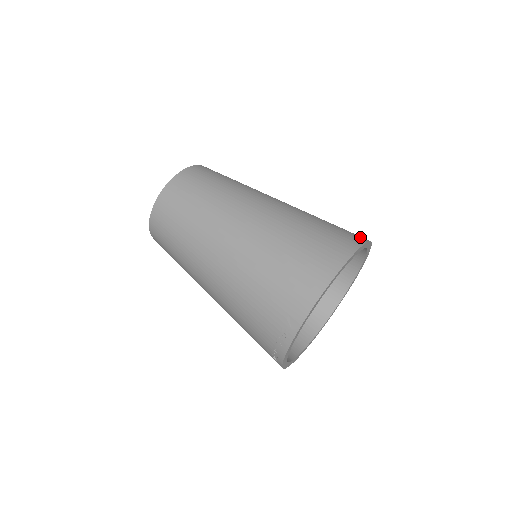
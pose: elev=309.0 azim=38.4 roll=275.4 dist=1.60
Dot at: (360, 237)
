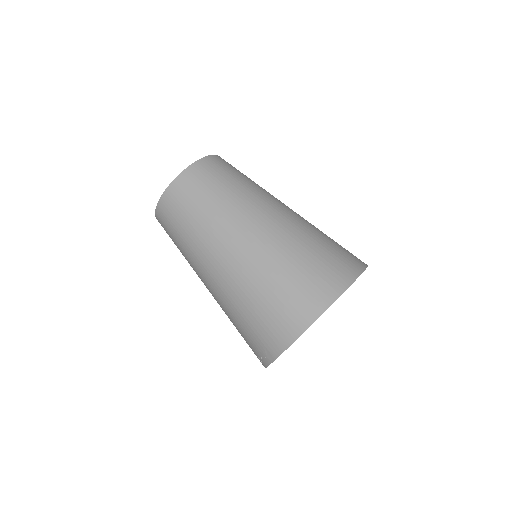
Dot at: (349, 273)
